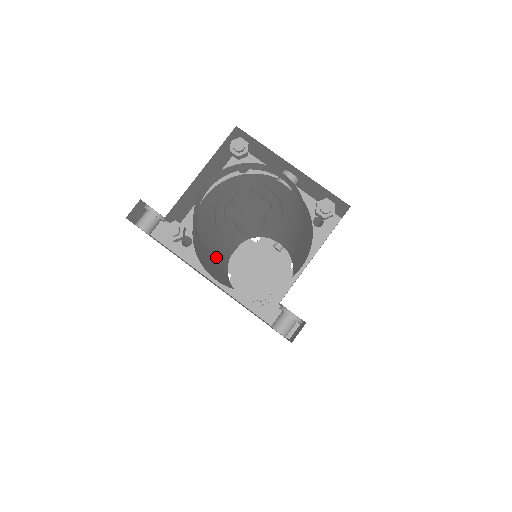
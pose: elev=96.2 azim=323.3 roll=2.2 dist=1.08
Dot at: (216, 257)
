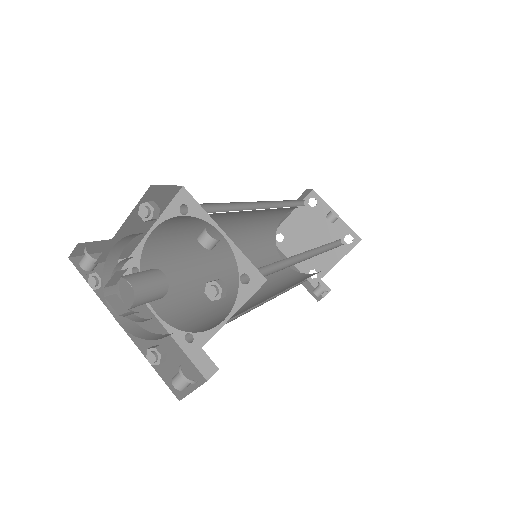
Dot at: occluded
